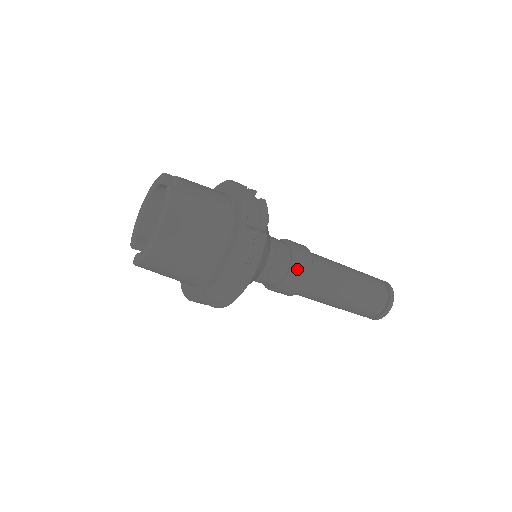
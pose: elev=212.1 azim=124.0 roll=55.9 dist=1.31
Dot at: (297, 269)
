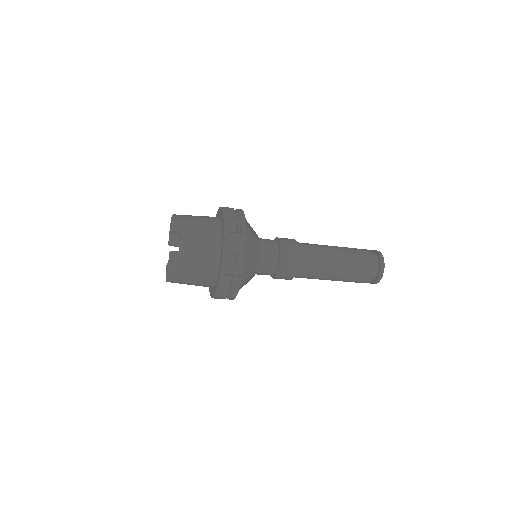
Dot at: (282, 275)
